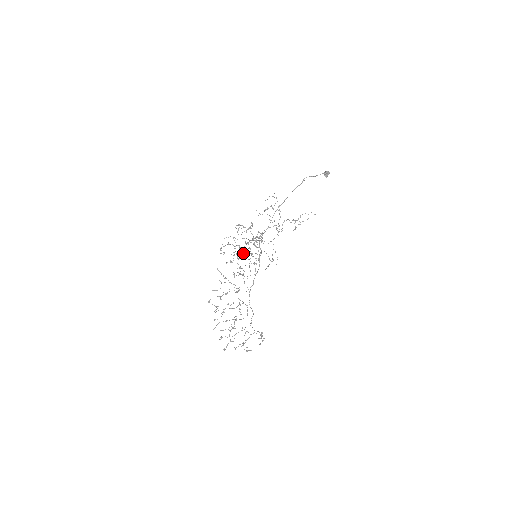
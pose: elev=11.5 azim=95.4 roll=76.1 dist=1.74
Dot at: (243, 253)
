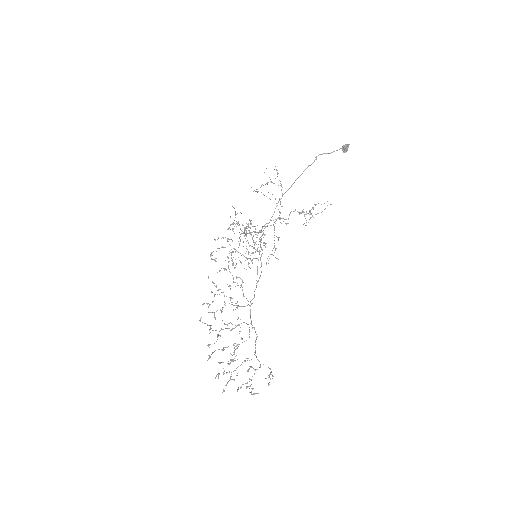
Dot at: (238, 241)
